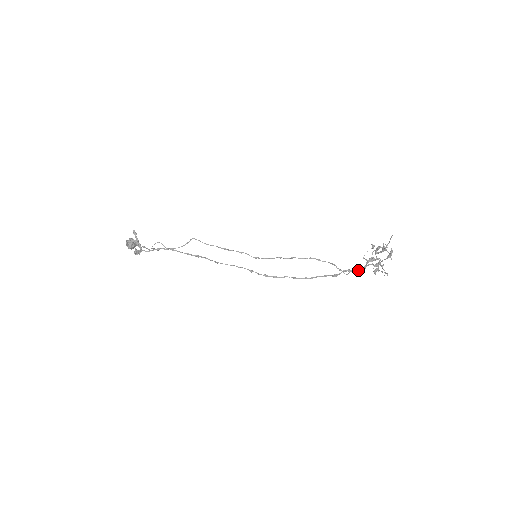
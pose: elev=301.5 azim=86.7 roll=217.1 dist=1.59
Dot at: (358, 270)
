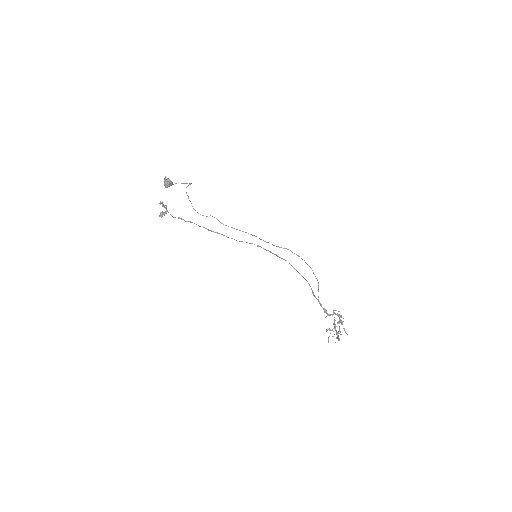
Dot at: (325, 312)
